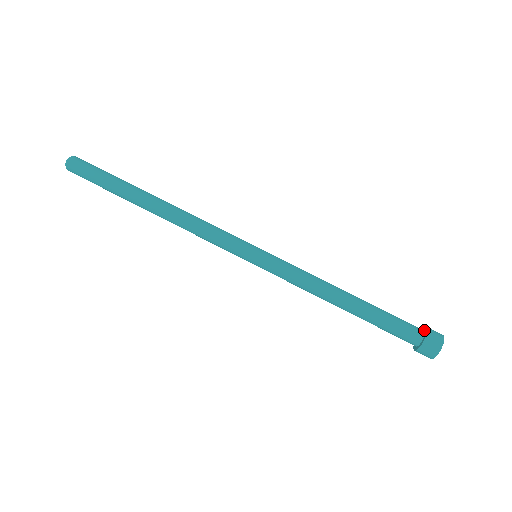
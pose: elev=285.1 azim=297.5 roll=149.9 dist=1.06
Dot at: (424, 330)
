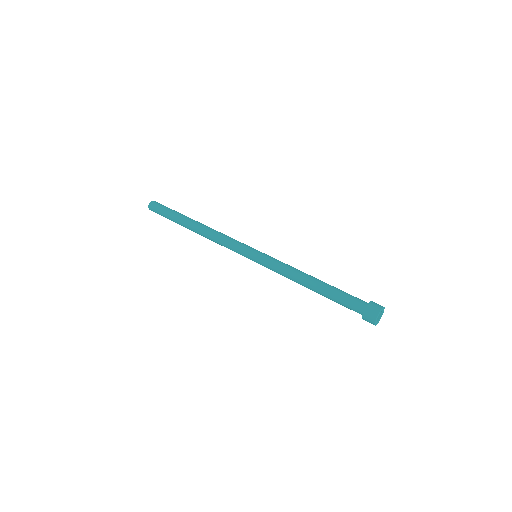
Dot at: occluded
